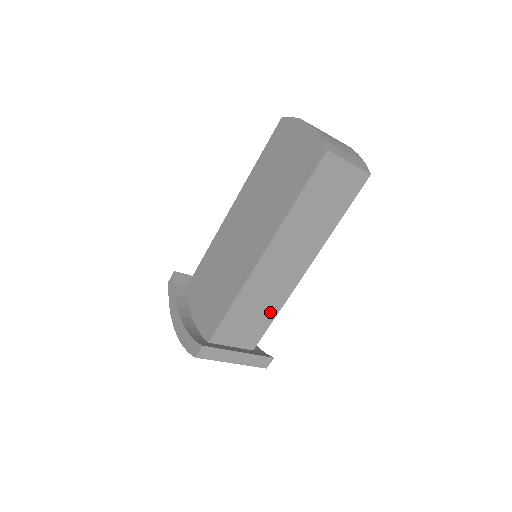
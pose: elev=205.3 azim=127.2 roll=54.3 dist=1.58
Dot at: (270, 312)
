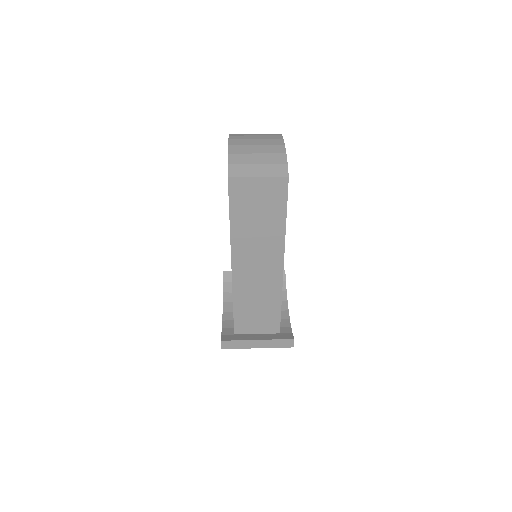
Dot at: (273, 304)
